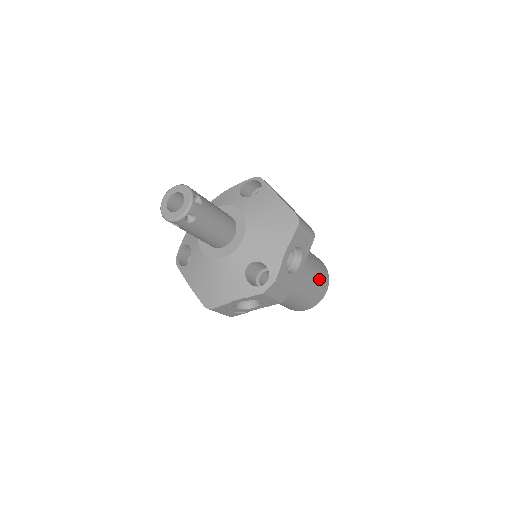
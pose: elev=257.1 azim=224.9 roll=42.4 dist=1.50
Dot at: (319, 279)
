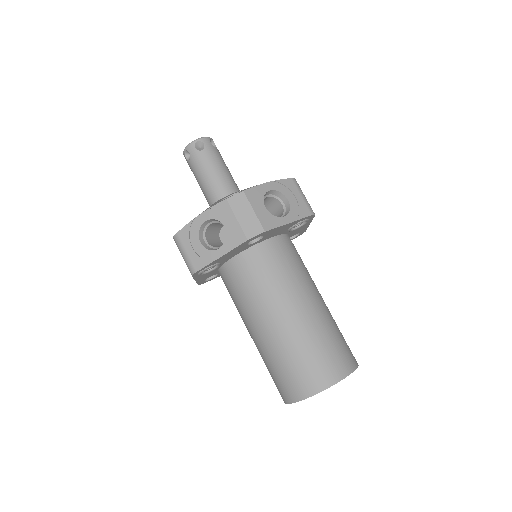
Dot at: (333, 340)
